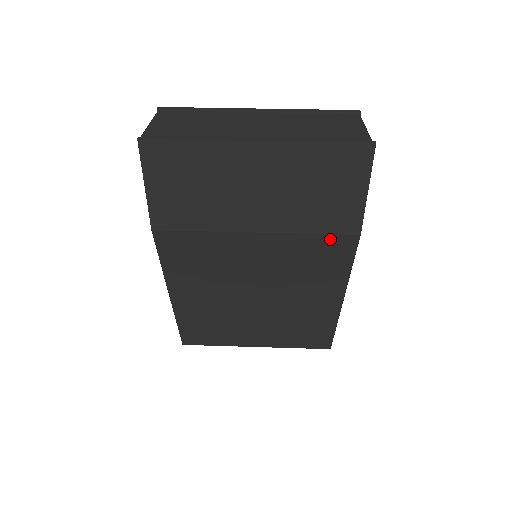
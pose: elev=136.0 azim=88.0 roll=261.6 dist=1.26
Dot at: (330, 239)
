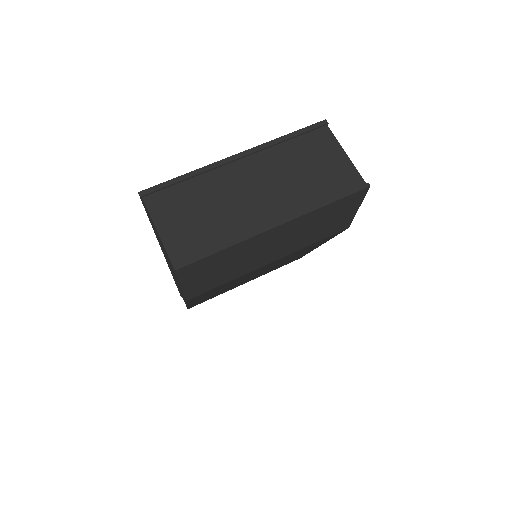
Dot at: (326, 238)
